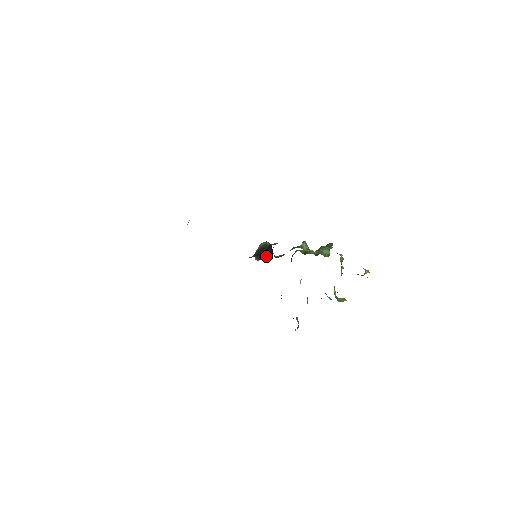
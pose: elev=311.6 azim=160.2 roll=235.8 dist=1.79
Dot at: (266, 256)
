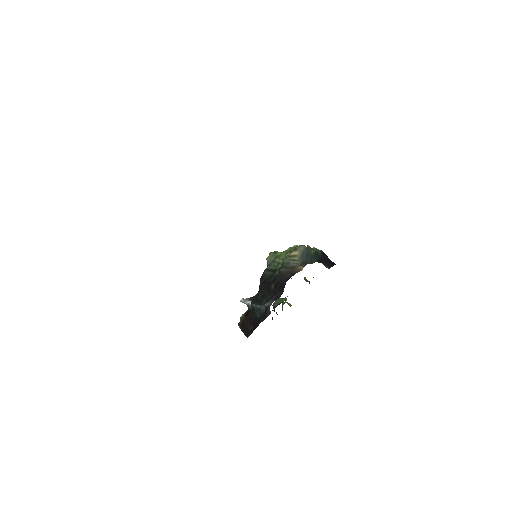
Dot at: (331, 264)
